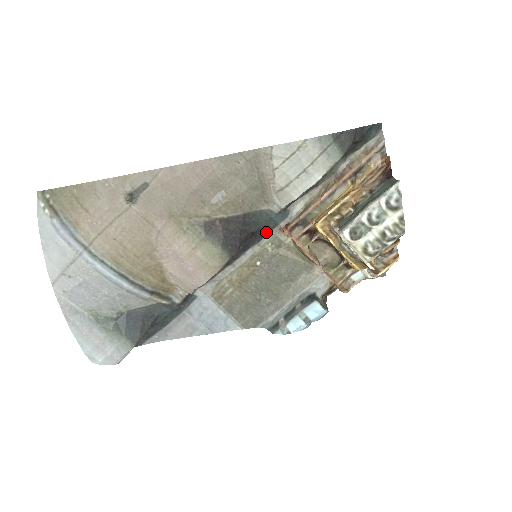
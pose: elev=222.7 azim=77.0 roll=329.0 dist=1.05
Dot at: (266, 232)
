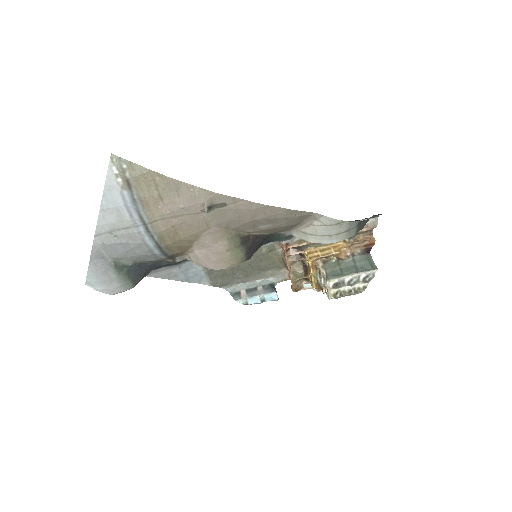
Dot at: (270, 241)
